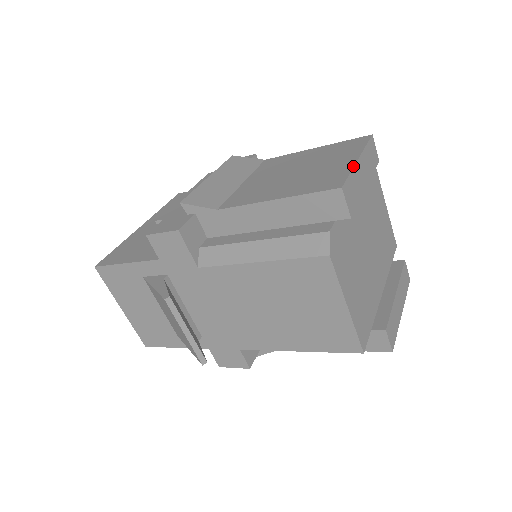
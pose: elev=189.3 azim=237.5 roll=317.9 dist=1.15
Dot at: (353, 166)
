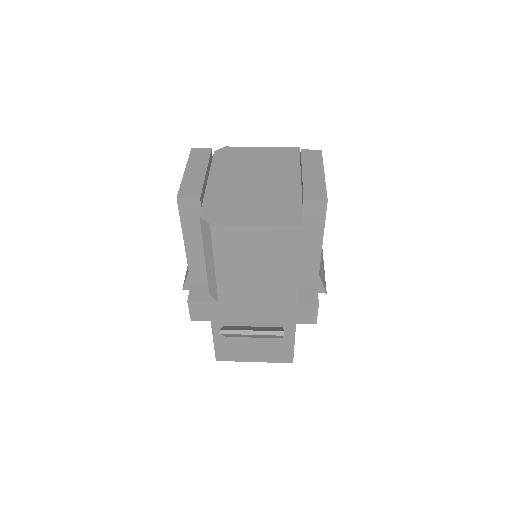
Dot at: (182, 179)
